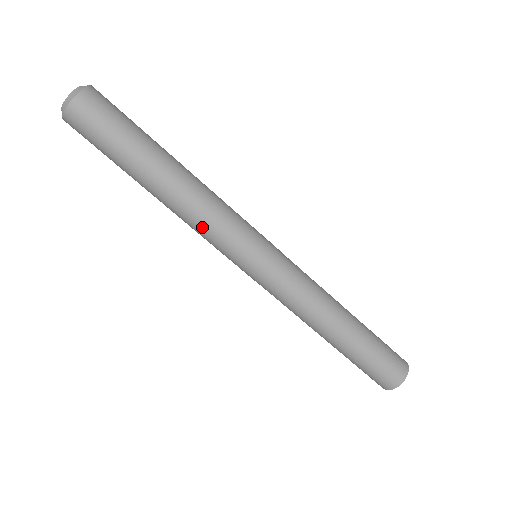
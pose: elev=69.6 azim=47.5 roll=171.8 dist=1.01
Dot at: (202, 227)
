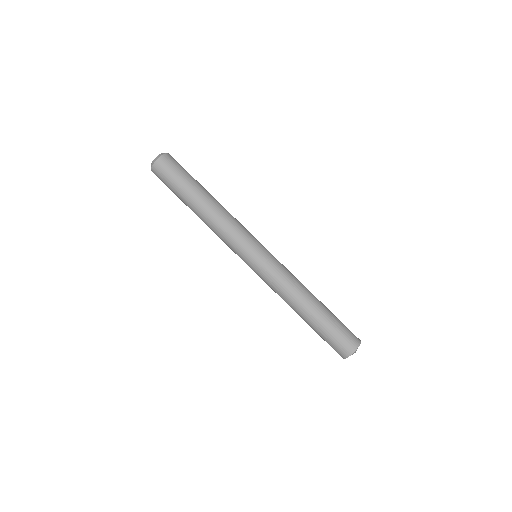
Dot at: (224, 231)
